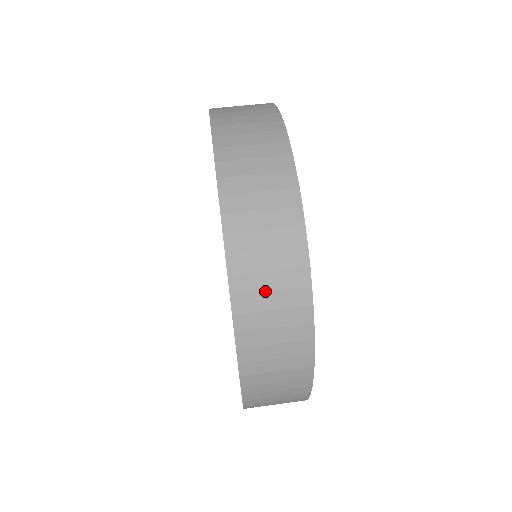
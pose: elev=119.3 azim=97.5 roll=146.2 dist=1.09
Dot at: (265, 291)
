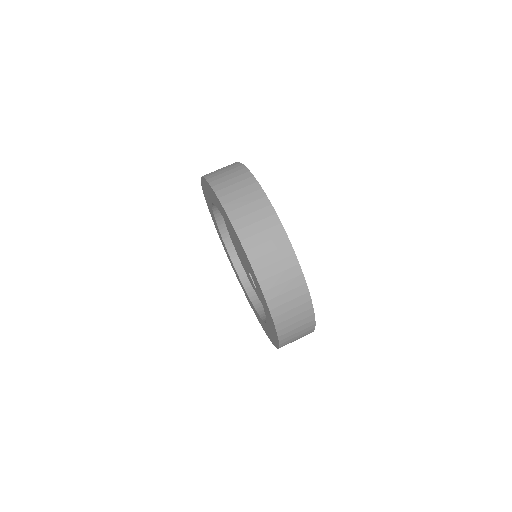
Dot at: (239, 198)
